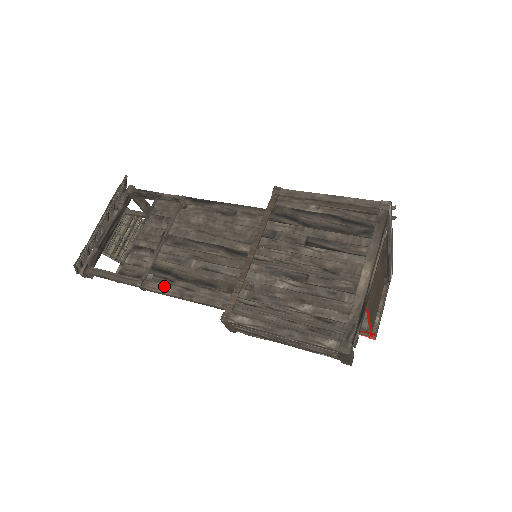
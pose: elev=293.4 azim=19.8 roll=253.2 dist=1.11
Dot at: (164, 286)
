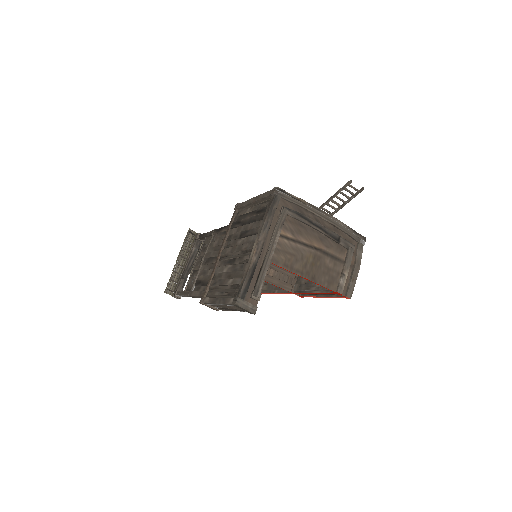
Dot at: (196, 292)
